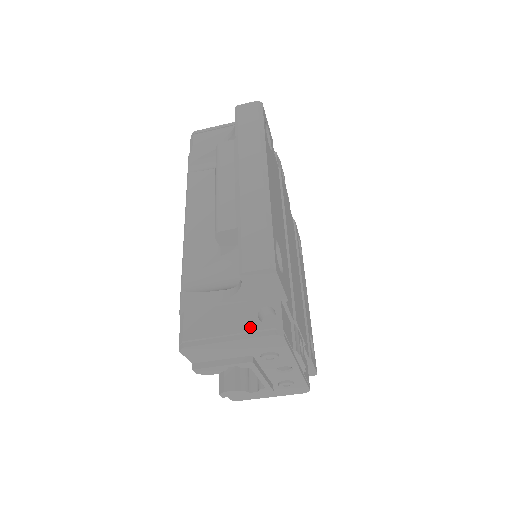
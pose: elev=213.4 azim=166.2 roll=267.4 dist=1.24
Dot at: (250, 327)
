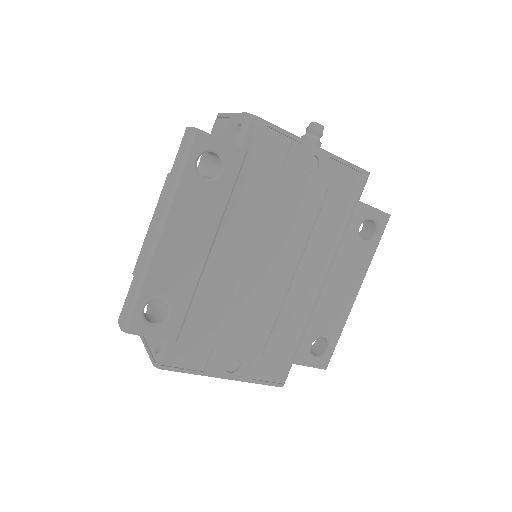
Dot at: (152, 348)
